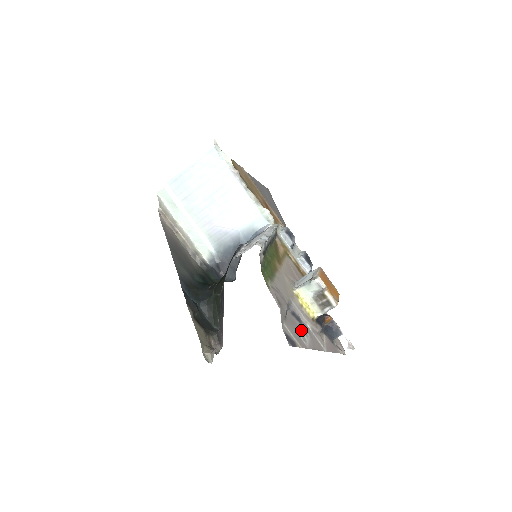
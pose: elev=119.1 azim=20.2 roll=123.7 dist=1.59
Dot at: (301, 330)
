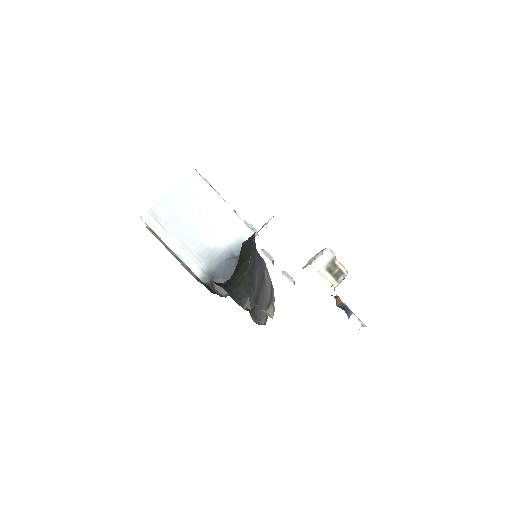
Dot at: occluded
